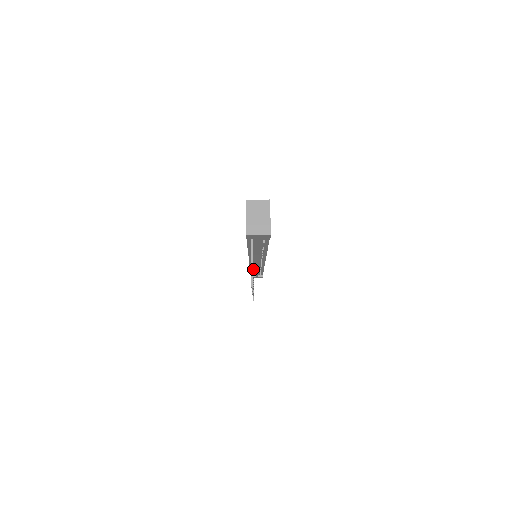
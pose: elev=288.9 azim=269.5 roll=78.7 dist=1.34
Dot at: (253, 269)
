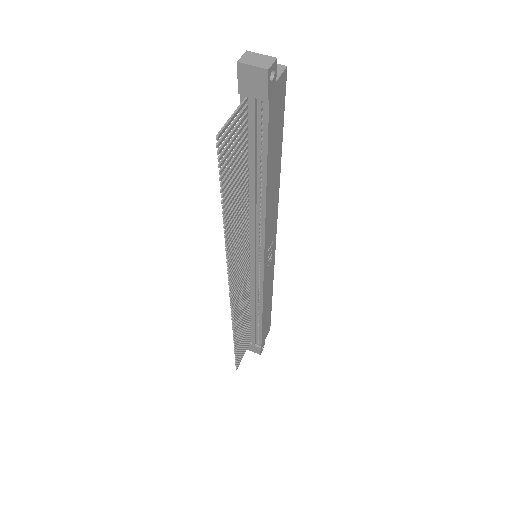
Dot at: (246, 272)
